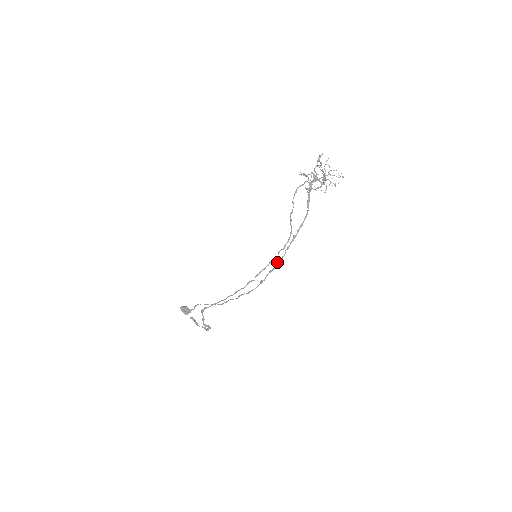
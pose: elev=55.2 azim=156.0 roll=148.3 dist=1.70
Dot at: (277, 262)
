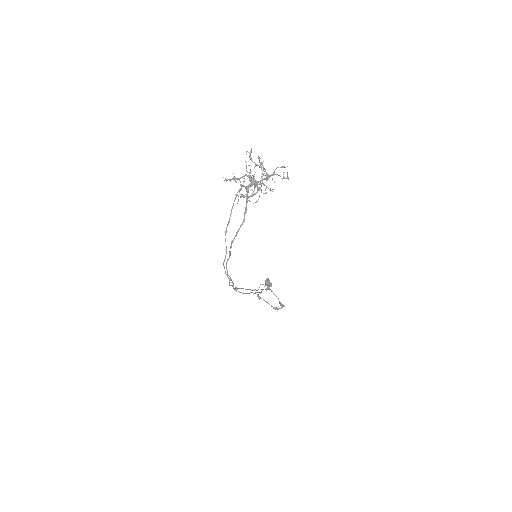
Dot at: (229, 276)
